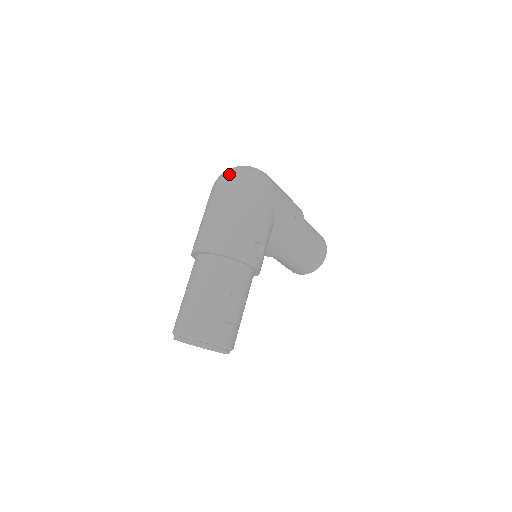
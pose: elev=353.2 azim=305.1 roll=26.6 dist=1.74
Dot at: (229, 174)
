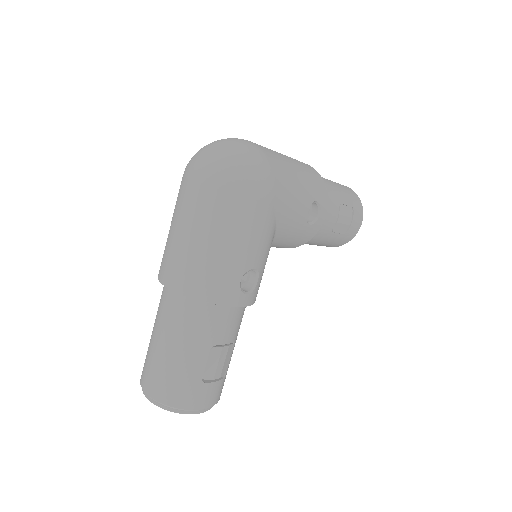
Dot at: (203, 164)
